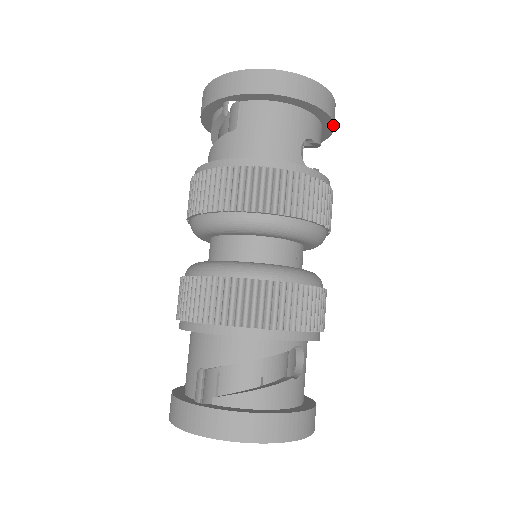
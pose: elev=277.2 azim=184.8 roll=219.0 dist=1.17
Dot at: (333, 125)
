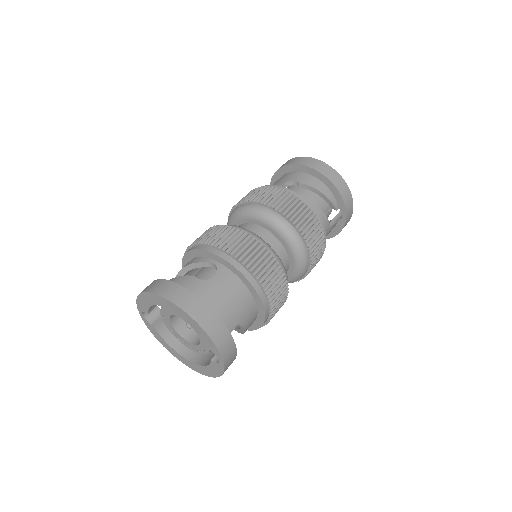
Dot at: (323, 175)
